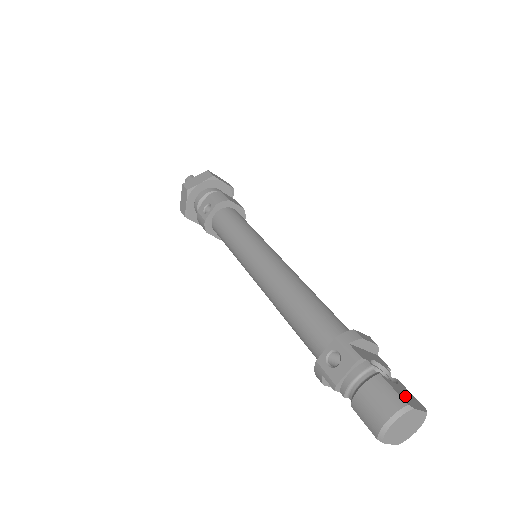
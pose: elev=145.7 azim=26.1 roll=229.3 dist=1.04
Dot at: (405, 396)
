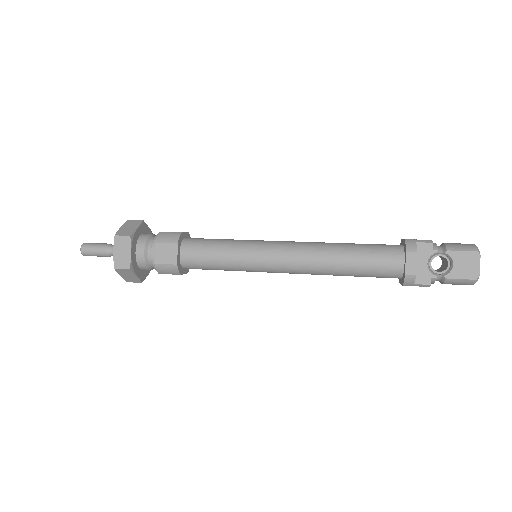
Dot at: occluded
